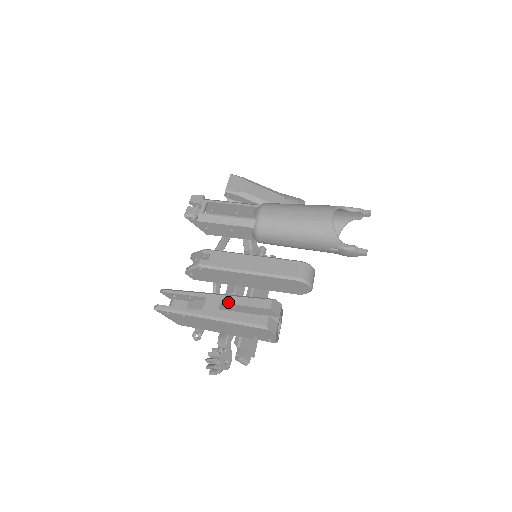
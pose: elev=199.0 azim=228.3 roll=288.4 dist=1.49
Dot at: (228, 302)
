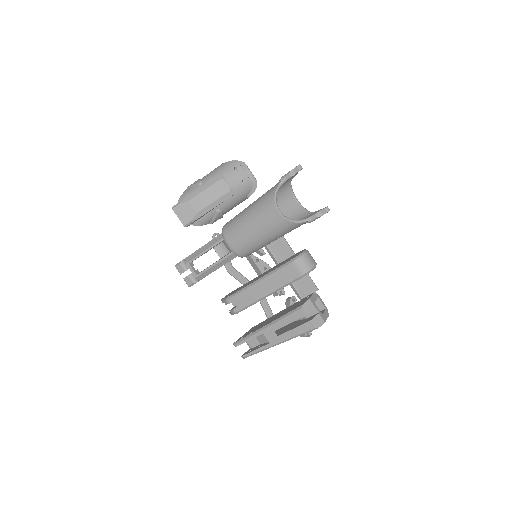
Dot at: (278, 328)
